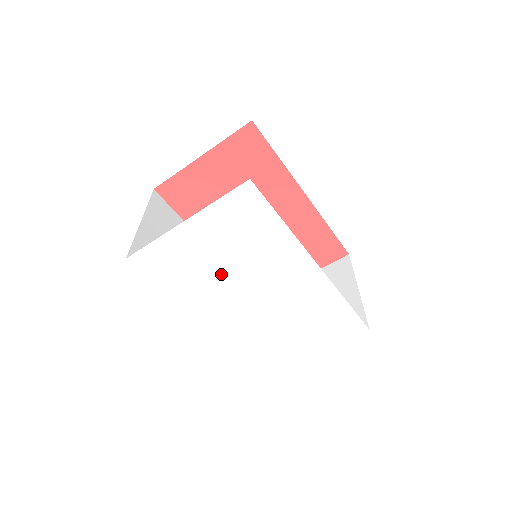
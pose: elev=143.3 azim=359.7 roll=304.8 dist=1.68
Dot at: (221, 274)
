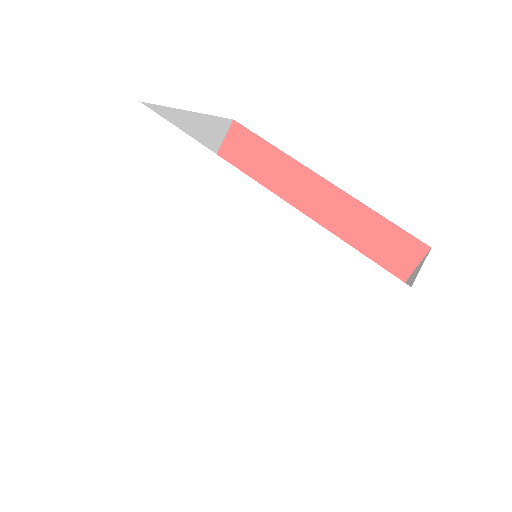
Dot at: (163, 250)
